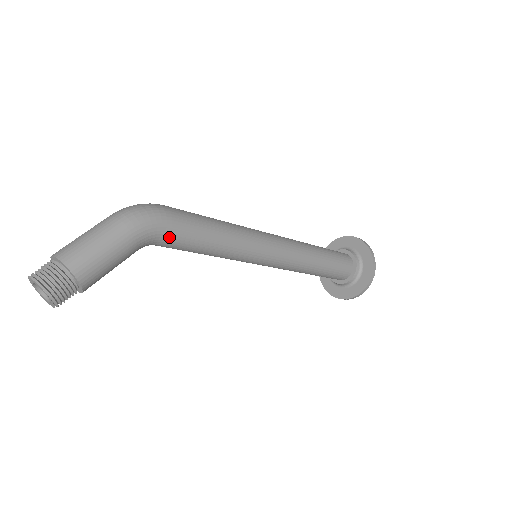
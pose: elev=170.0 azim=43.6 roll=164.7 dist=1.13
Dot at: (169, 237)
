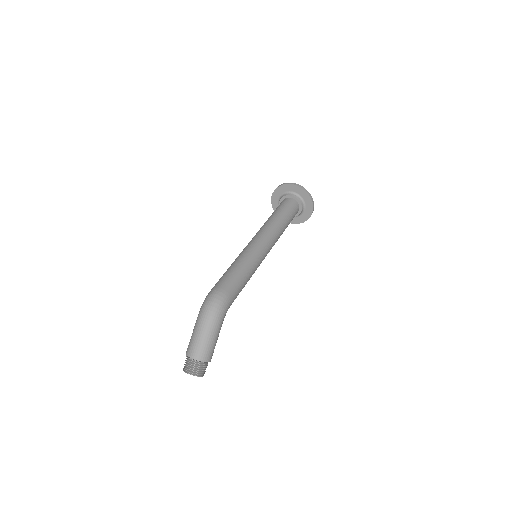
Dot at: occluded
